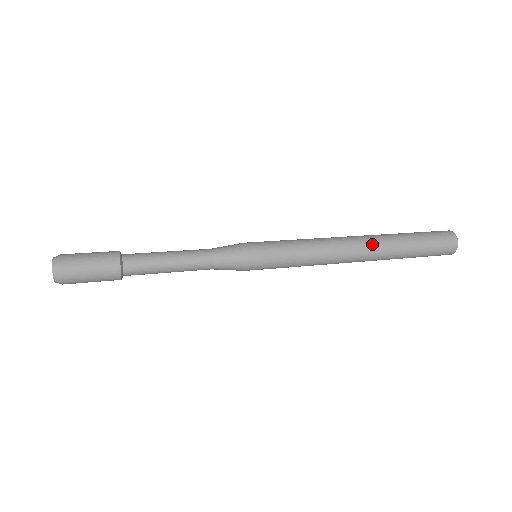
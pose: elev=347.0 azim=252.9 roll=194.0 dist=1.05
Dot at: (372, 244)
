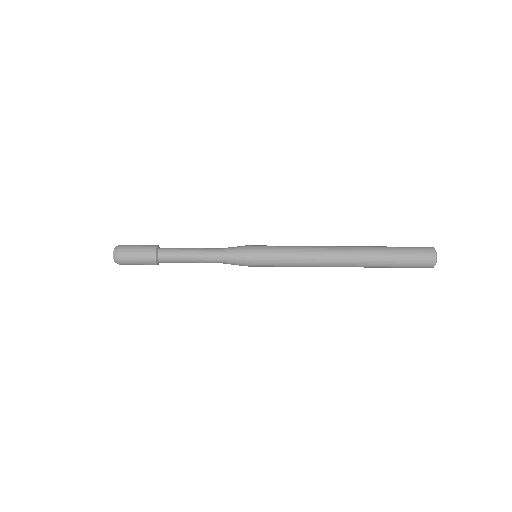
Dot at: (352, 263)
